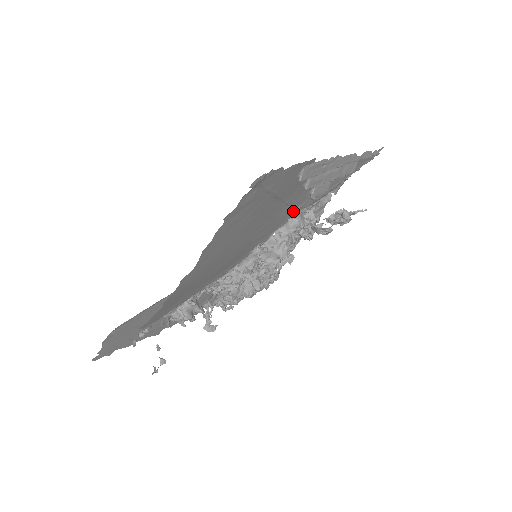
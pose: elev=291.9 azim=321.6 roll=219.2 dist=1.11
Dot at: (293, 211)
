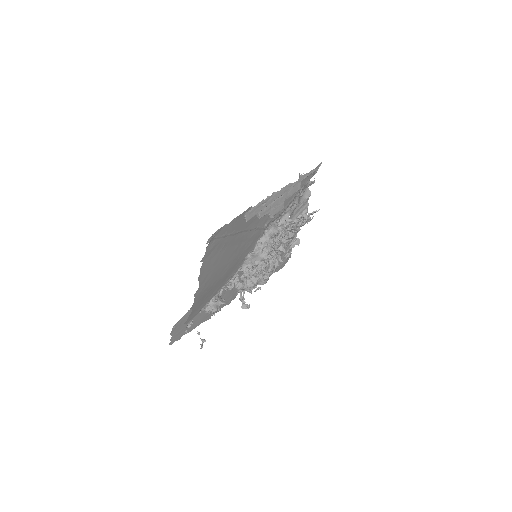
Dot at: (263, 228)
